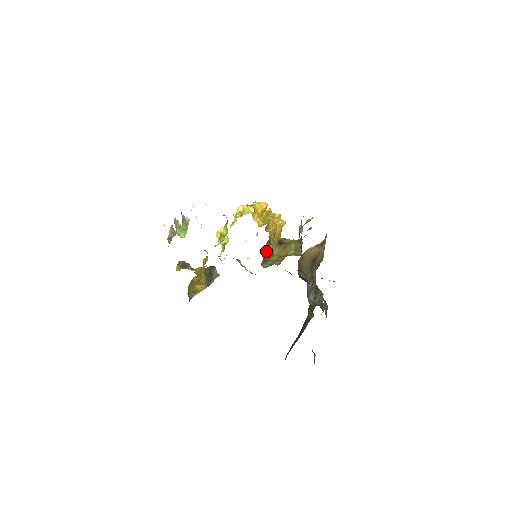
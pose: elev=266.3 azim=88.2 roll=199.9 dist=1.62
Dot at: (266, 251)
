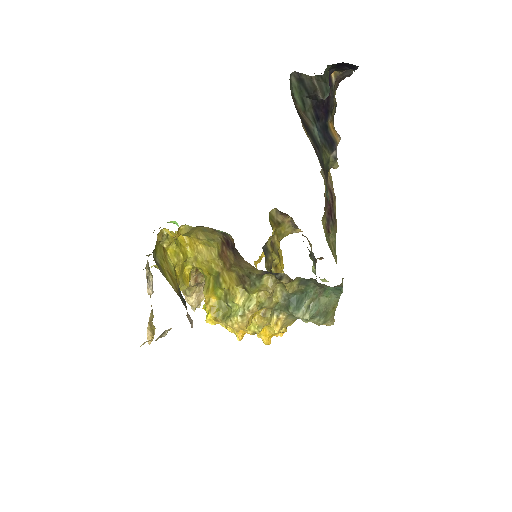
Dot at: occluded
